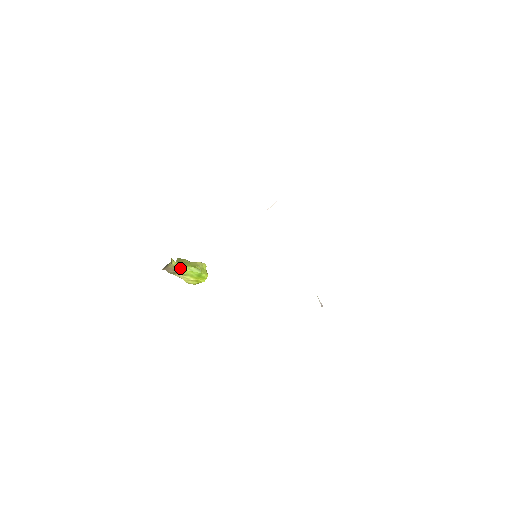
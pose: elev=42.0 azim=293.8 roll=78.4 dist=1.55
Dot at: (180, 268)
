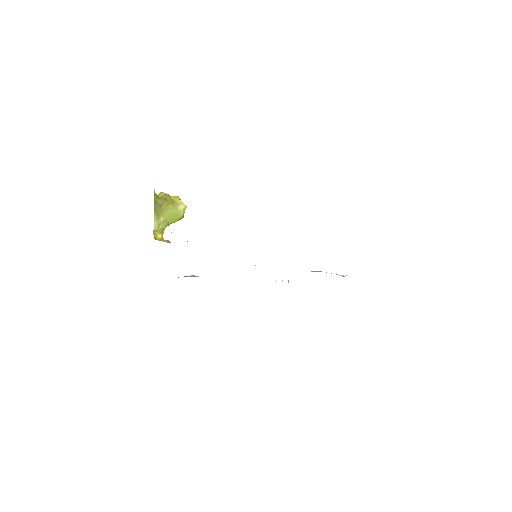
Dot at: occluded
